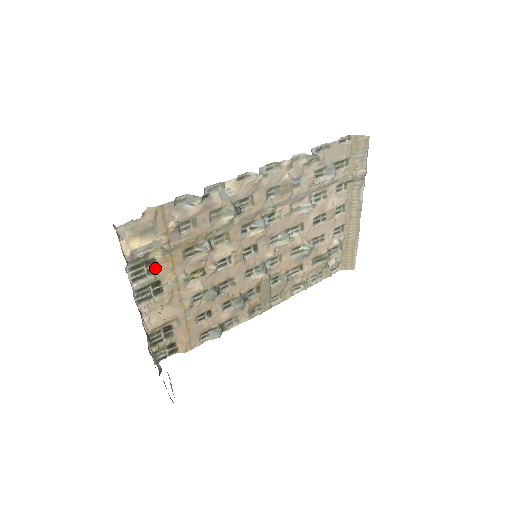
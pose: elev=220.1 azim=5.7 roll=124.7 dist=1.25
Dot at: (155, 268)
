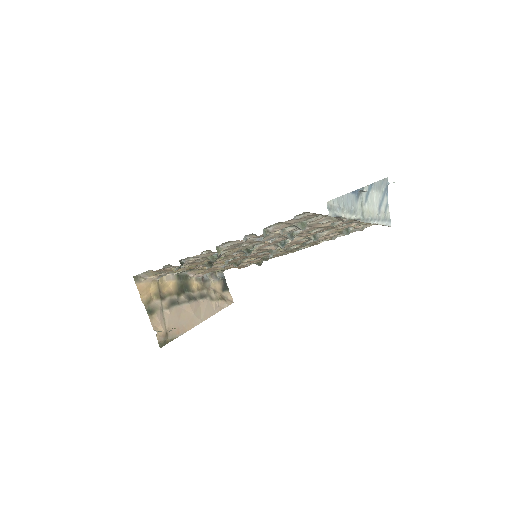
Dot at: occluded
